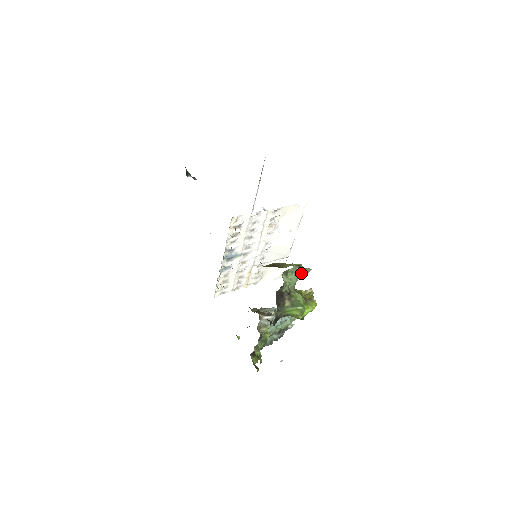
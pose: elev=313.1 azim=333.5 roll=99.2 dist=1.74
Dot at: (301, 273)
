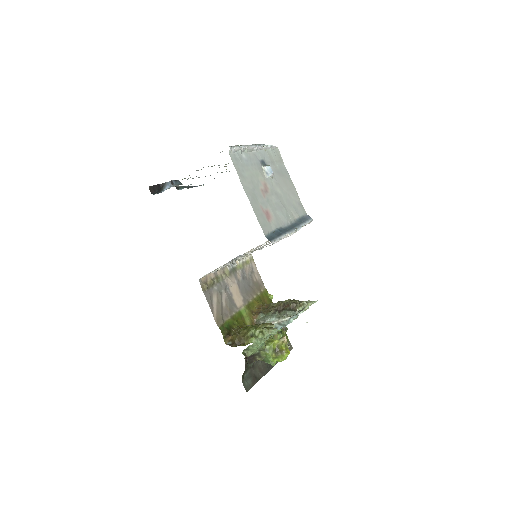
Dot at: (265, 339)
